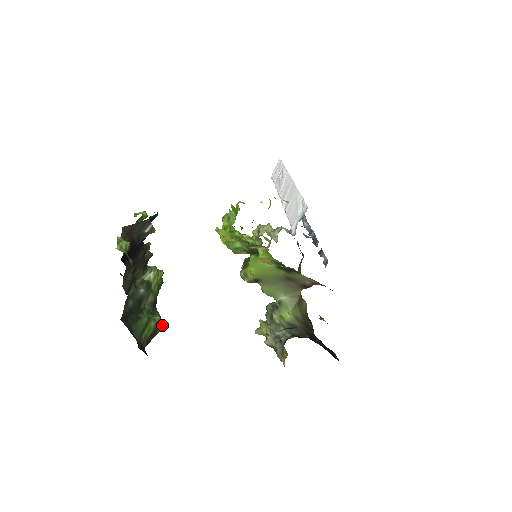
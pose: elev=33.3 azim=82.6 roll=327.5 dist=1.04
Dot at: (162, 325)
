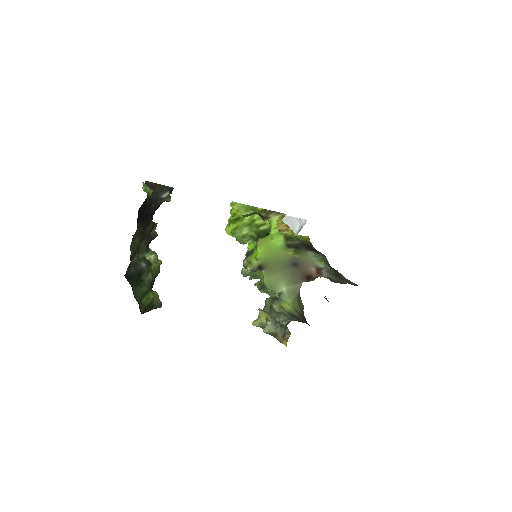
Dot at: (158, 303)
